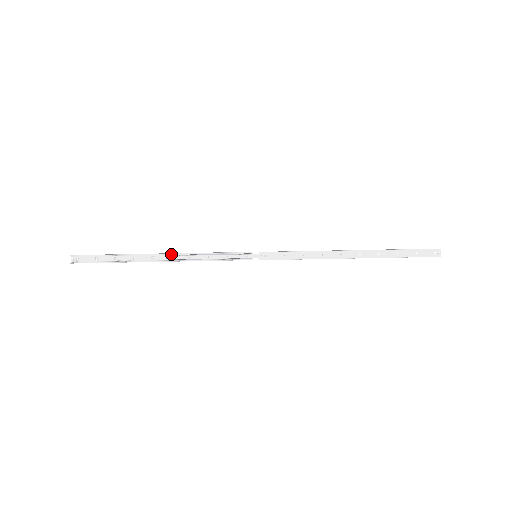
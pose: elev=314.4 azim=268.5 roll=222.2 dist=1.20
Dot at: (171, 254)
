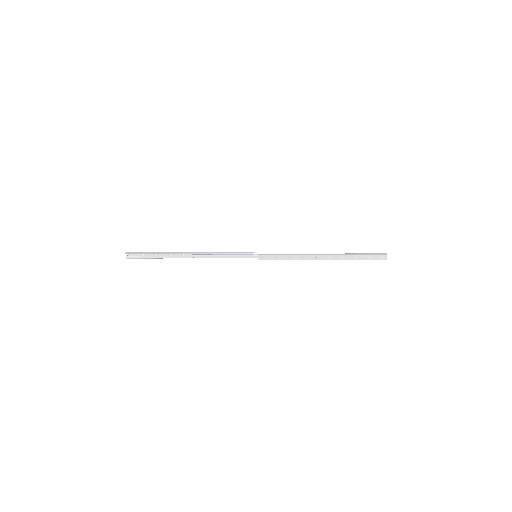
Dot at: (196, 253)
